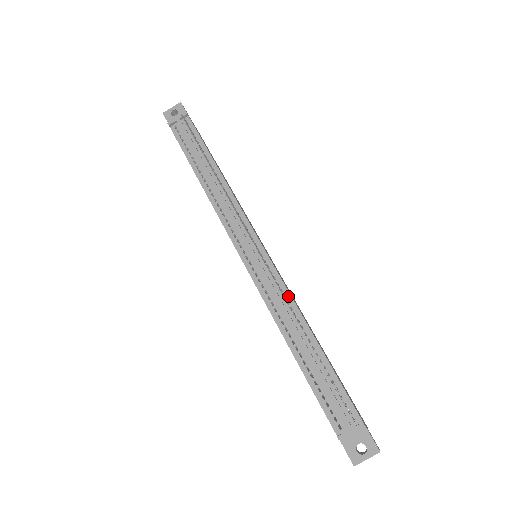
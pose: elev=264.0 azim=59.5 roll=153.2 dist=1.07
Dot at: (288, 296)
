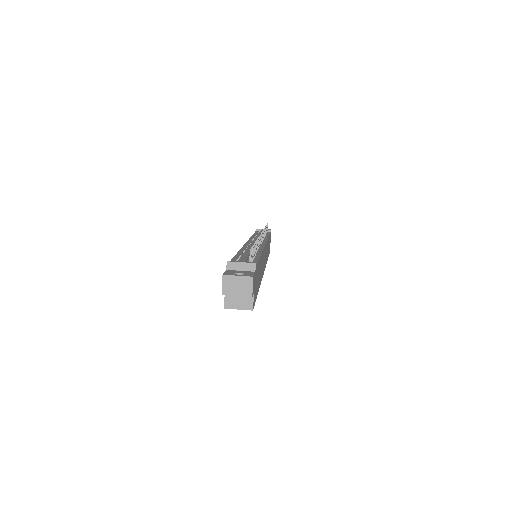
Dot at: (261, 249)
